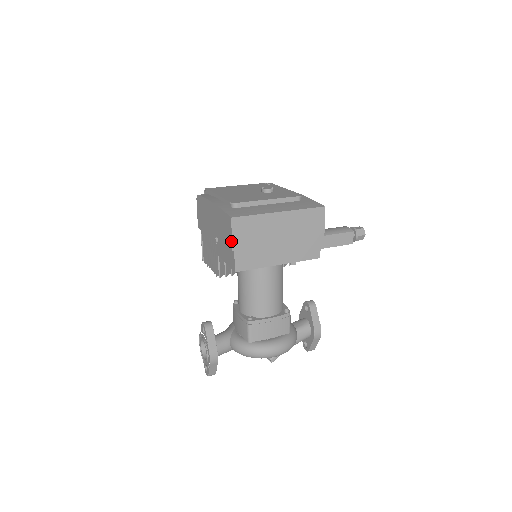
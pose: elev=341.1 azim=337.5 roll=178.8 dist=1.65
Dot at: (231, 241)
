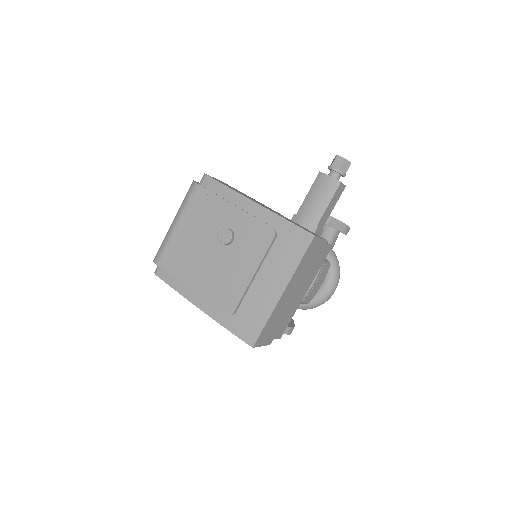
Dot at: (264, 345)
